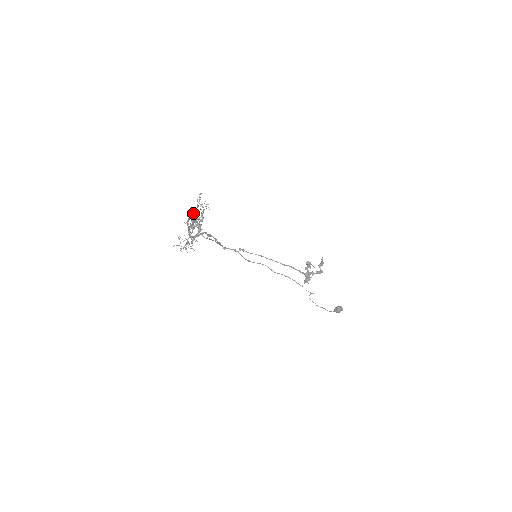
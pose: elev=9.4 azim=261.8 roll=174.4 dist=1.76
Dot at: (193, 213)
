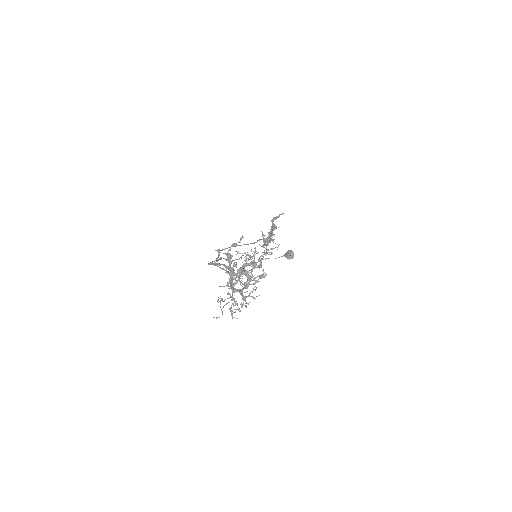
Dot at: (256, 265)
